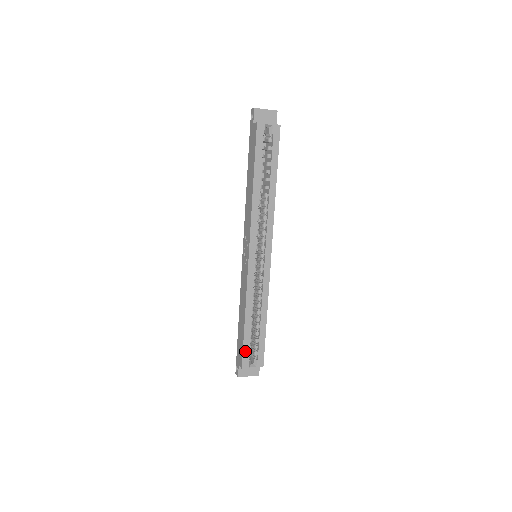
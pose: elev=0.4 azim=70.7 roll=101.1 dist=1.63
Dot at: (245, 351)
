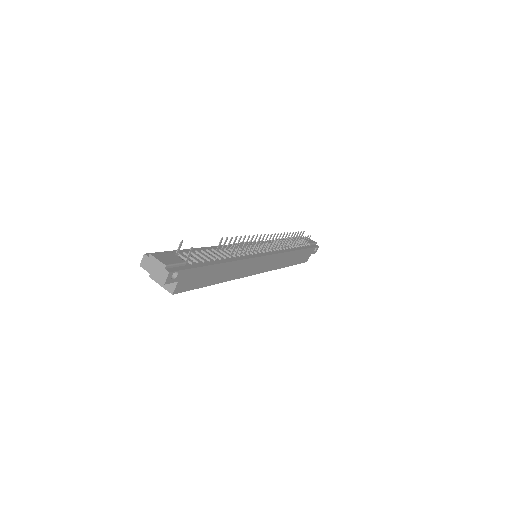
Dot at: occluded
